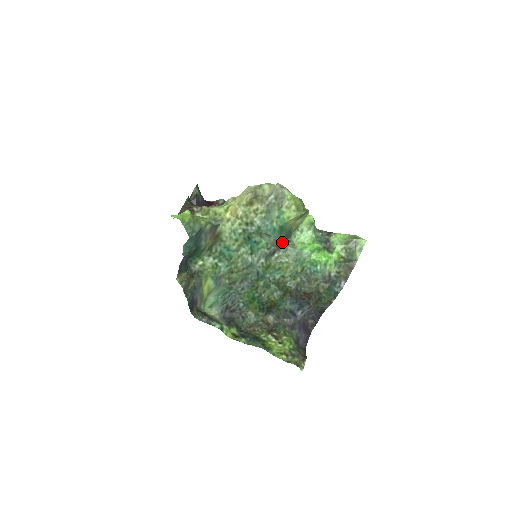
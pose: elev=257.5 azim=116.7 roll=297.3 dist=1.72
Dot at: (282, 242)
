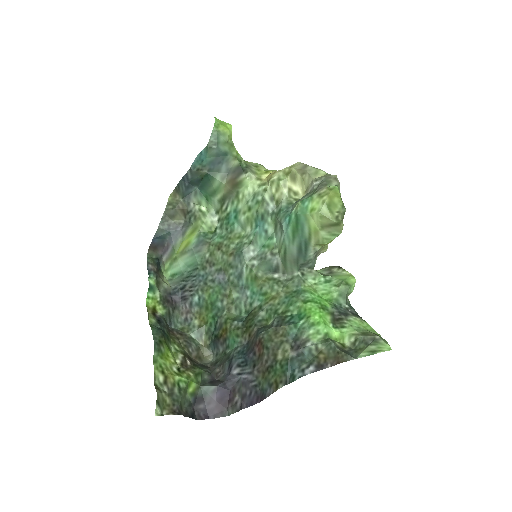
Dot at: (292, 260)
